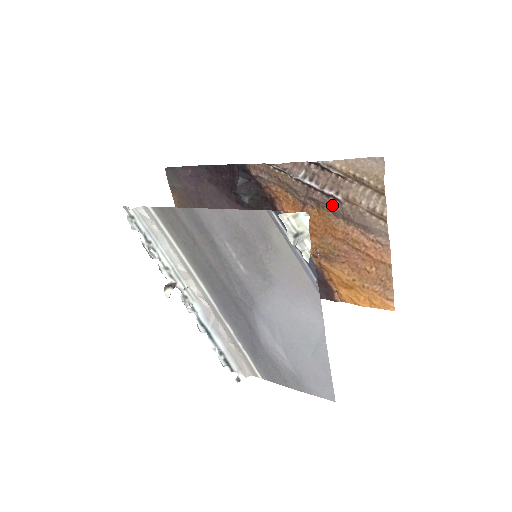
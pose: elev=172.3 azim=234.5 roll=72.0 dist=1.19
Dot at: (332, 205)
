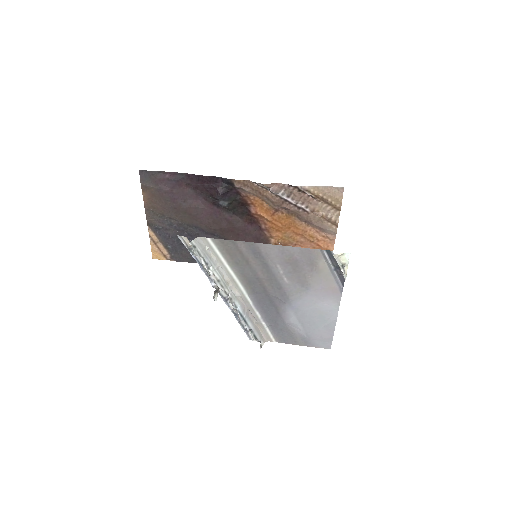
Dot at: (300, 214)
